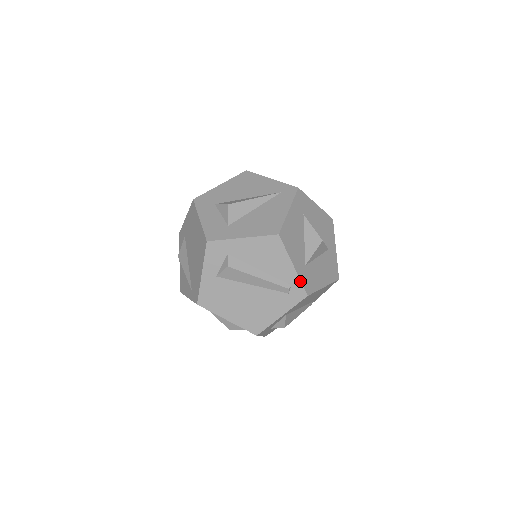
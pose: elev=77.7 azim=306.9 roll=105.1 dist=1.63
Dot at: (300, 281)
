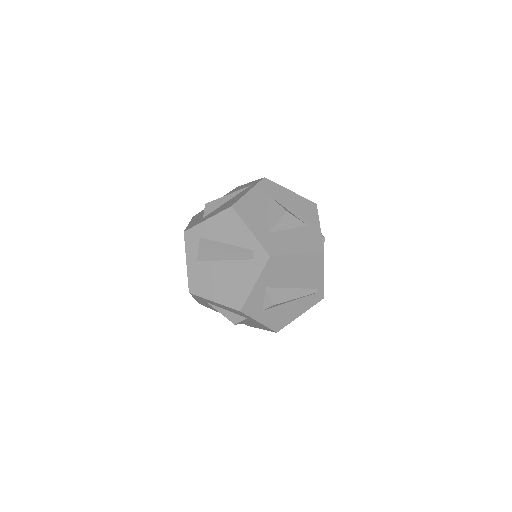
Dot at: (260, 244)
